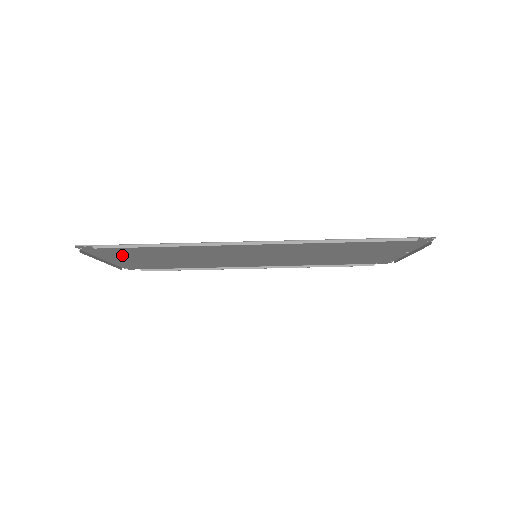
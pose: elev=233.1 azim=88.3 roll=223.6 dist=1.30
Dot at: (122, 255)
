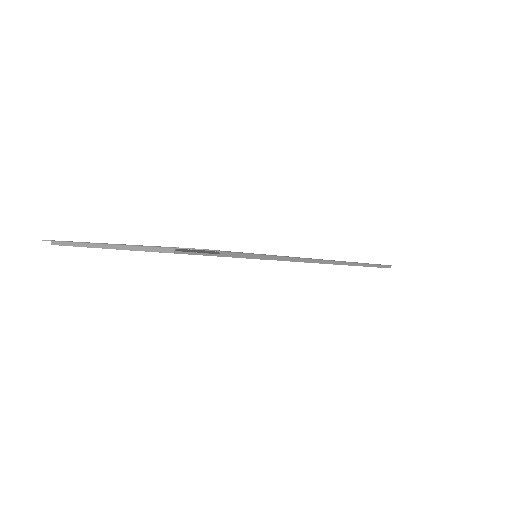
Dot at: occluded
